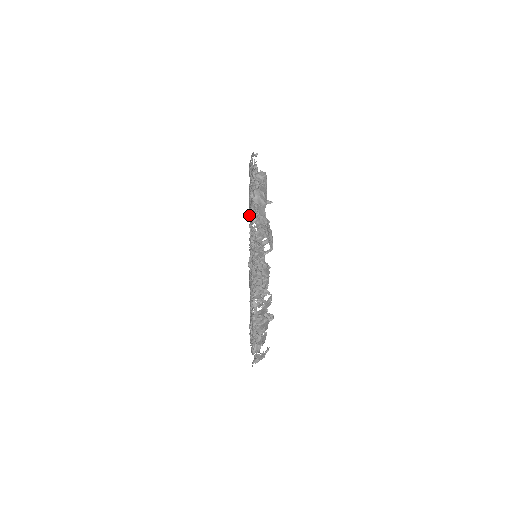
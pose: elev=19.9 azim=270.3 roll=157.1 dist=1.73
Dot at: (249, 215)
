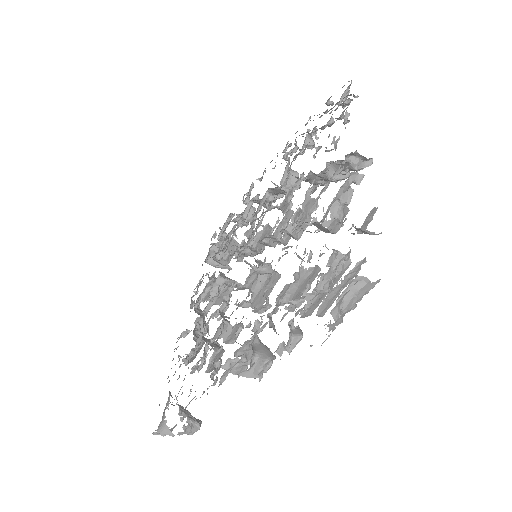
Dot at: (344, 116)
